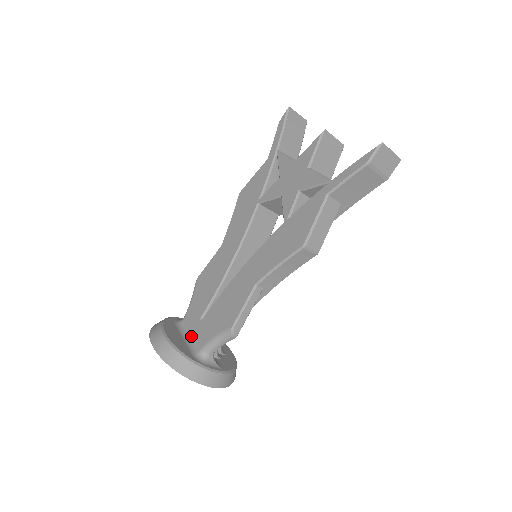
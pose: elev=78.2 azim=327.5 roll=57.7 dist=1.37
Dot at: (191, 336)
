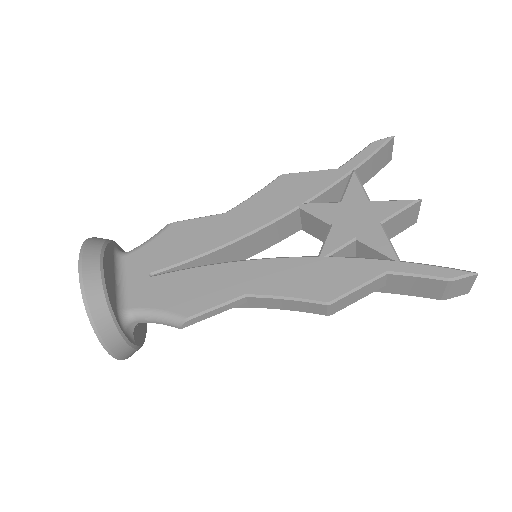
Dot at: (126, 283)
